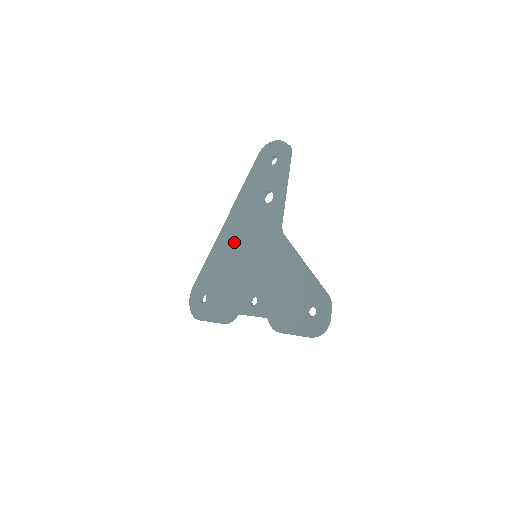
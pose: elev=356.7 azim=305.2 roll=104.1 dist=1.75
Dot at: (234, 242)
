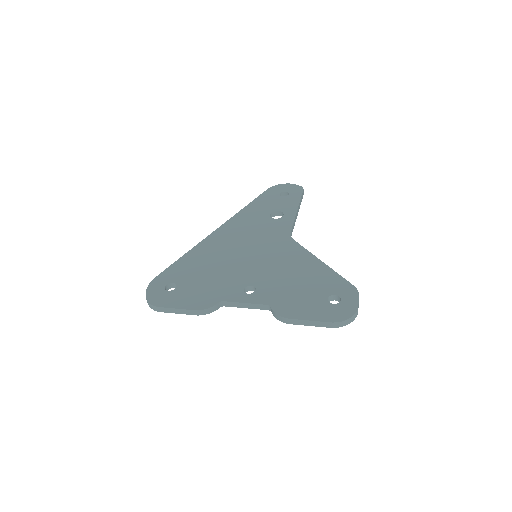
Dot at: (228, 242)
